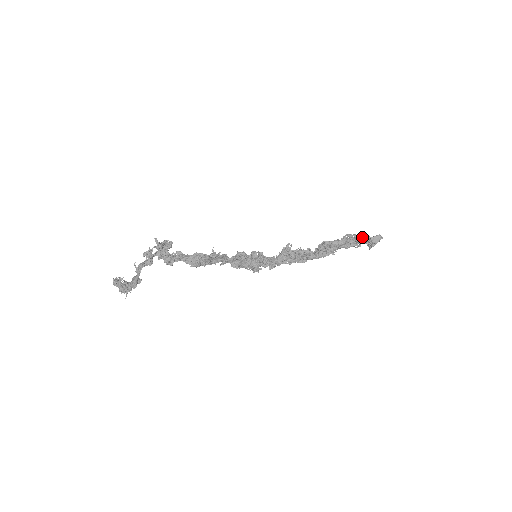
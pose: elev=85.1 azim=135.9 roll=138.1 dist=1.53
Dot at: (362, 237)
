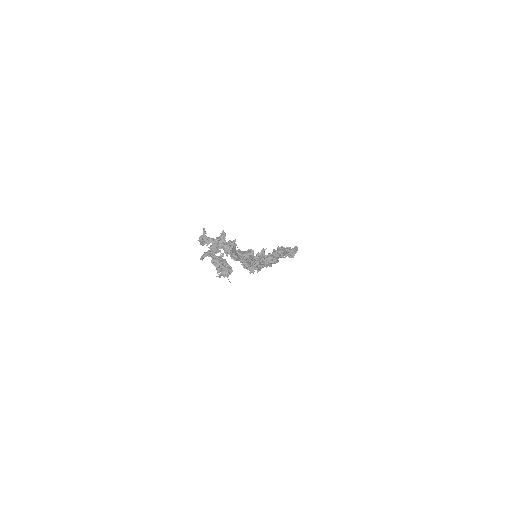
Dot at: occluded
